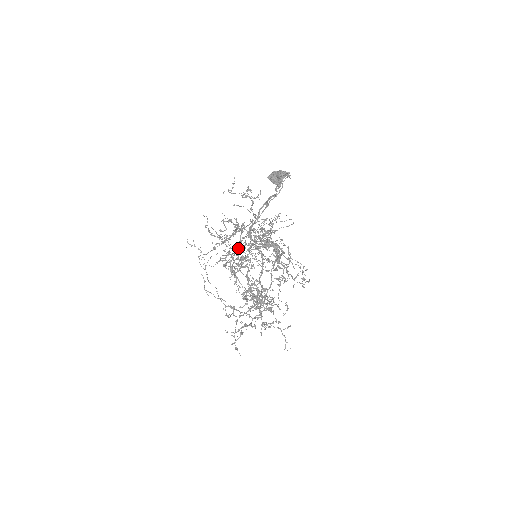
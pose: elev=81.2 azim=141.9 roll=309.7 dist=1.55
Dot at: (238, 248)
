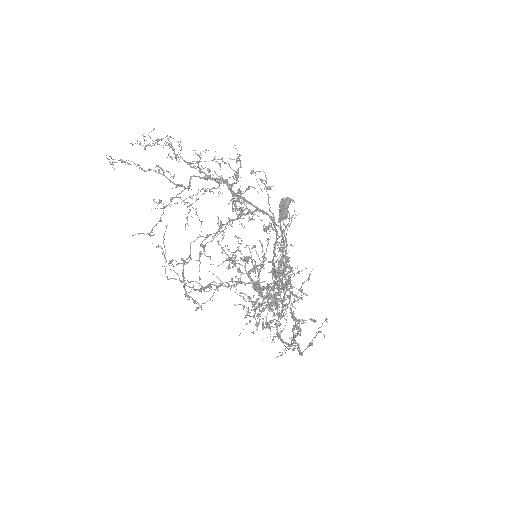
Dot at: occluded
